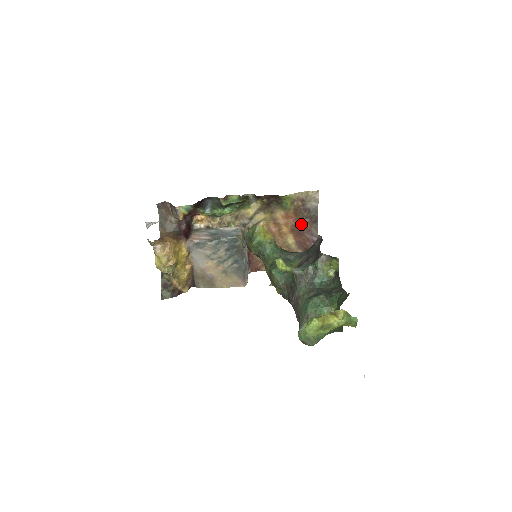
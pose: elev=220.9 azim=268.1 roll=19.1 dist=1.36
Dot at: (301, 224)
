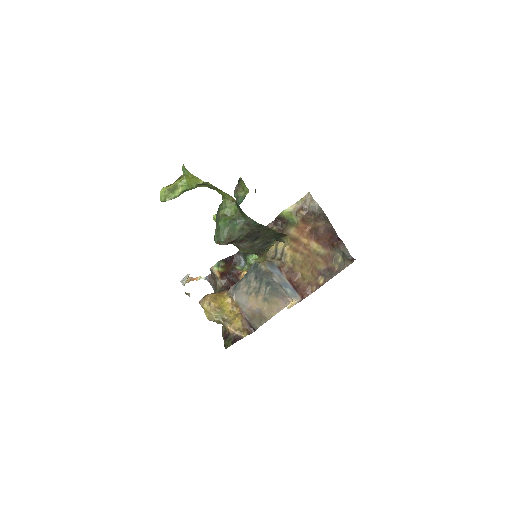
Dot at: (314, 227)
